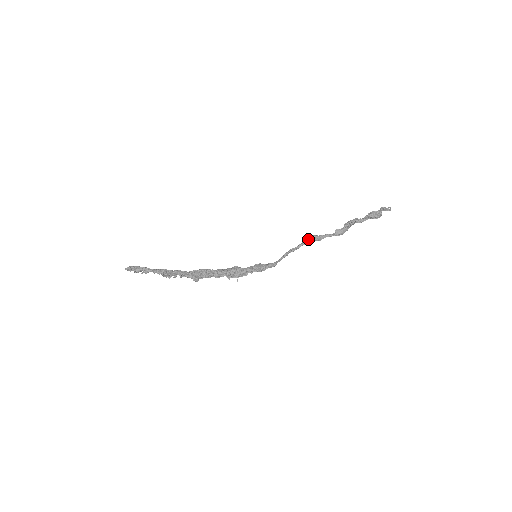
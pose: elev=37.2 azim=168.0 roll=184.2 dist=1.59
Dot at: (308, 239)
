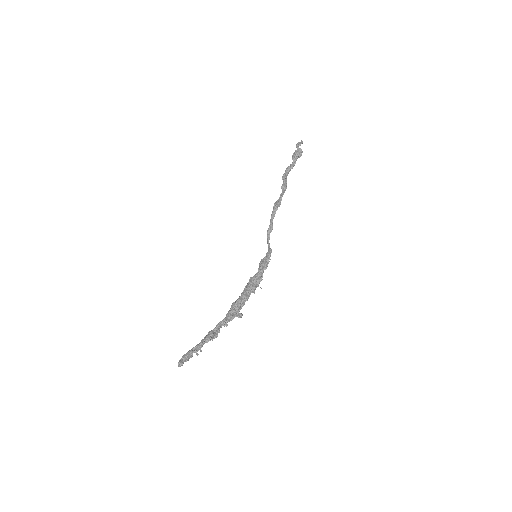
Dot at: (273, 210)
